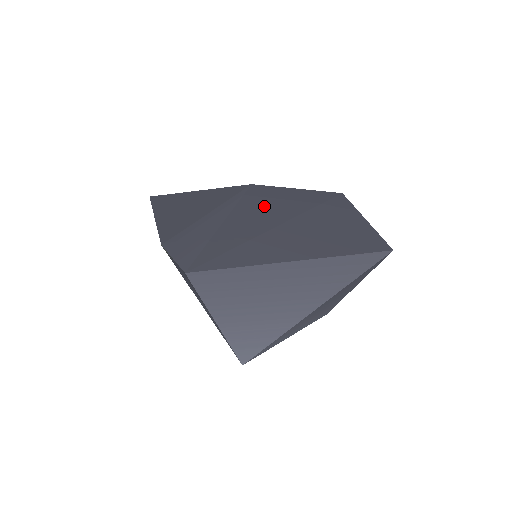
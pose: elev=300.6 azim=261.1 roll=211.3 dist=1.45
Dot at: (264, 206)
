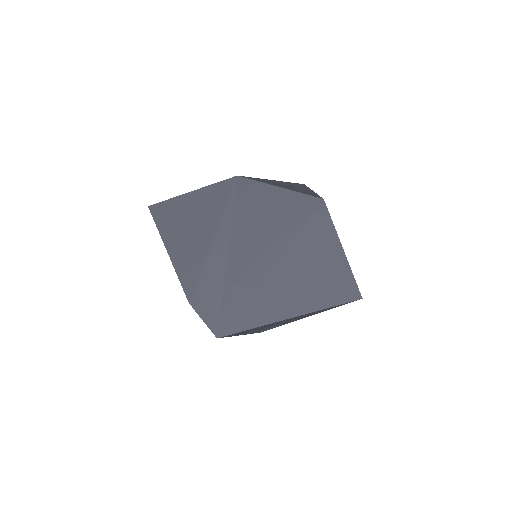
Dot at: (256, 227)
